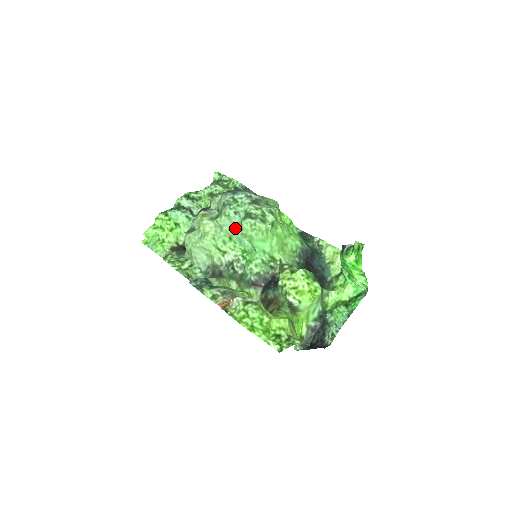
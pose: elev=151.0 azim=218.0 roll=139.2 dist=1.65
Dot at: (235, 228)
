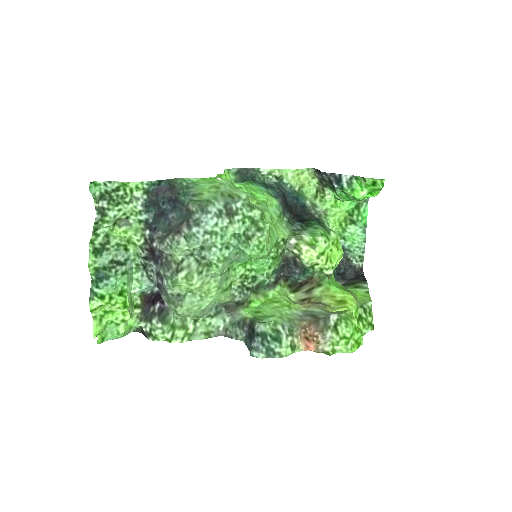
Dot at: (234, 260)
